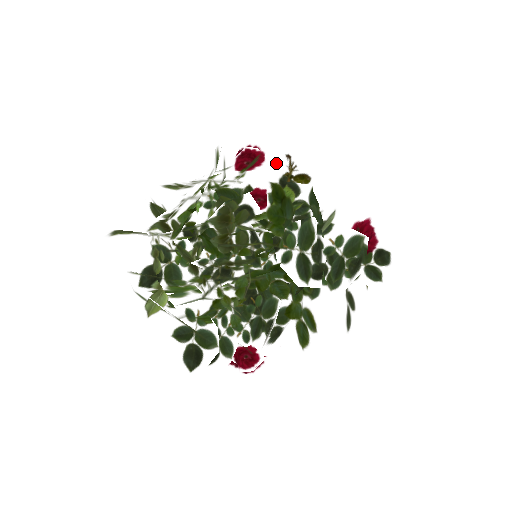
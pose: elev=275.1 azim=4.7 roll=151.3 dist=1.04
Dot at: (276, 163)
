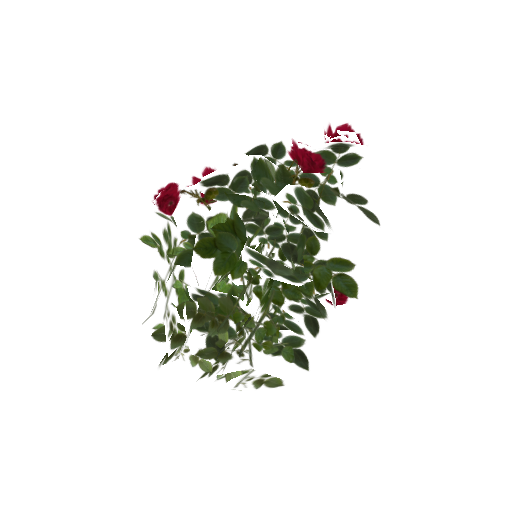
Dot at: (182, 204)
